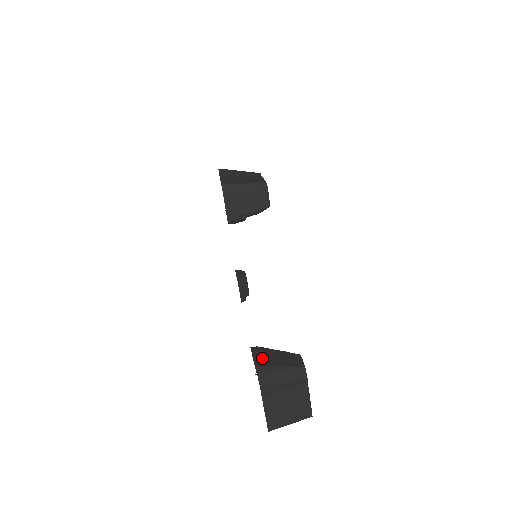
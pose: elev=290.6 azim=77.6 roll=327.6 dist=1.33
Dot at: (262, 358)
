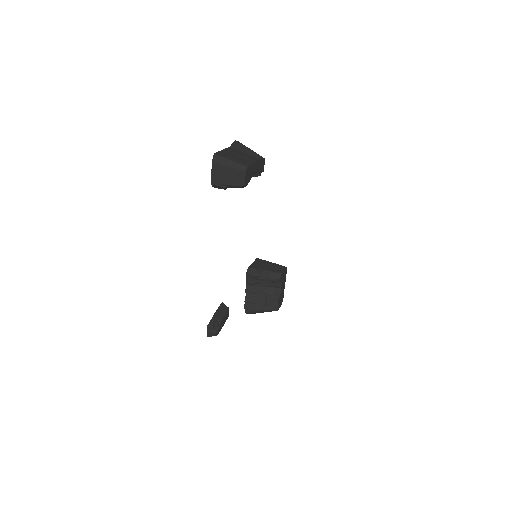
Dot at: occluded
